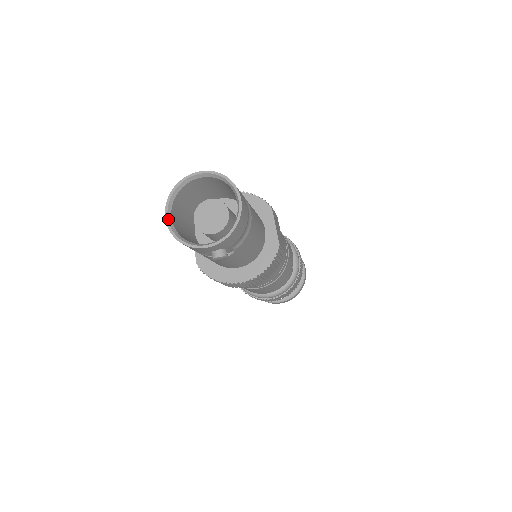
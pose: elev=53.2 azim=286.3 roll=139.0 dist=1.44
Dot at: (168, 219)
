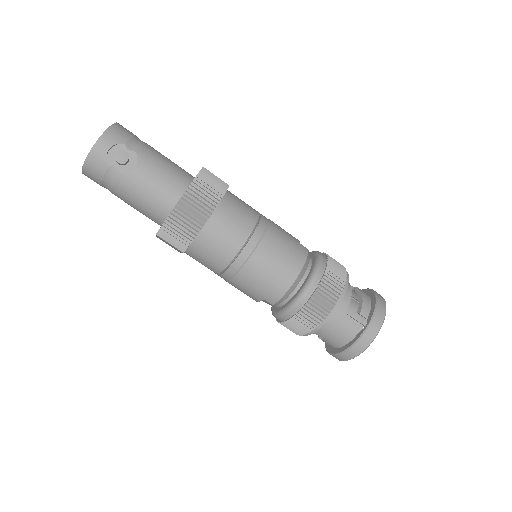
Dot at: (84, 172)
